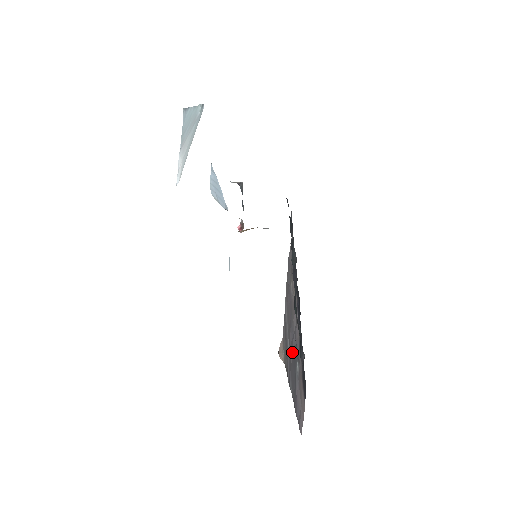
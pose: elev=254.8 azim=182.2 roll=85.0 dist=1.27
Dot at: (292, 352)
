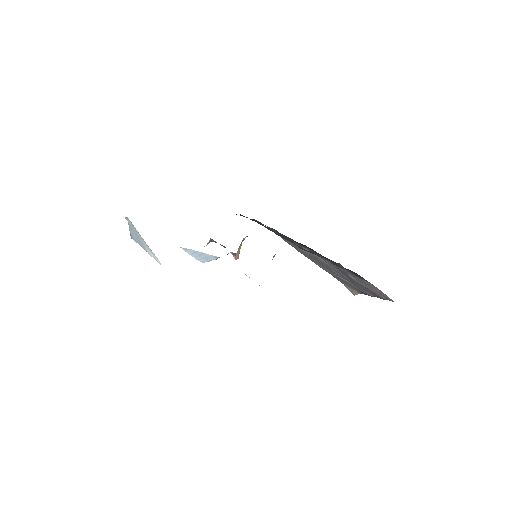
Dot at: occluded
